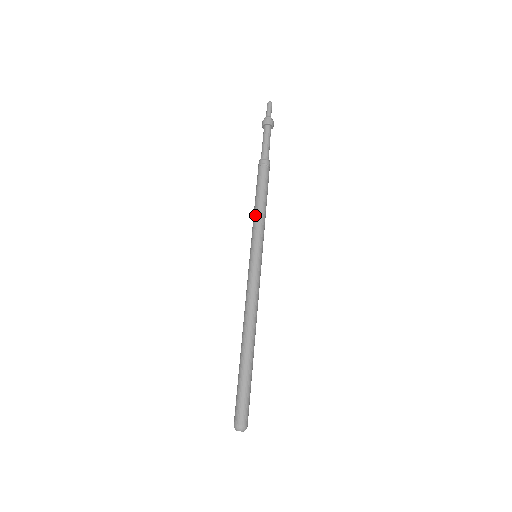
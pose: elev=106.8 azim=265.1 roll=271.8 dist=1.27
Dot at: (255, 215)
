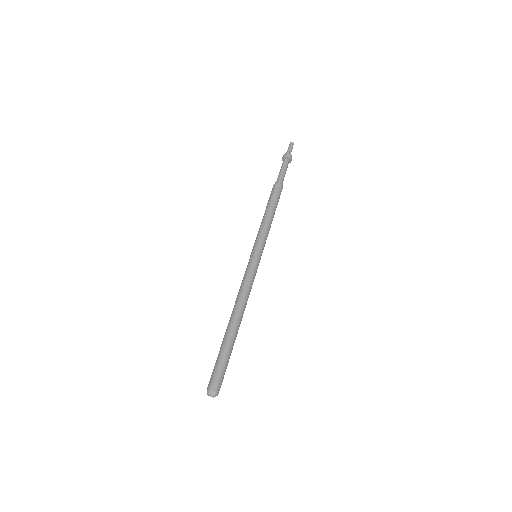
Dot at: (264, 223)
